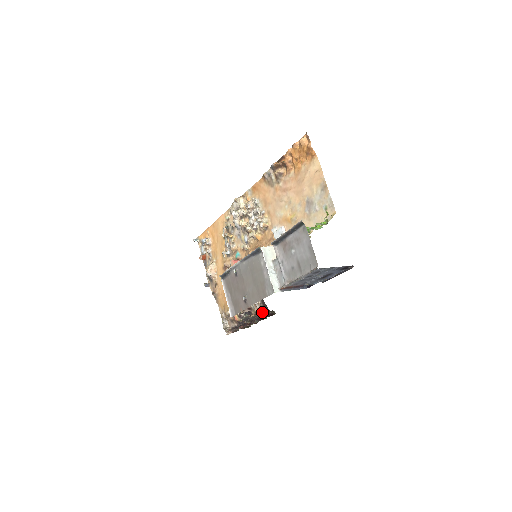
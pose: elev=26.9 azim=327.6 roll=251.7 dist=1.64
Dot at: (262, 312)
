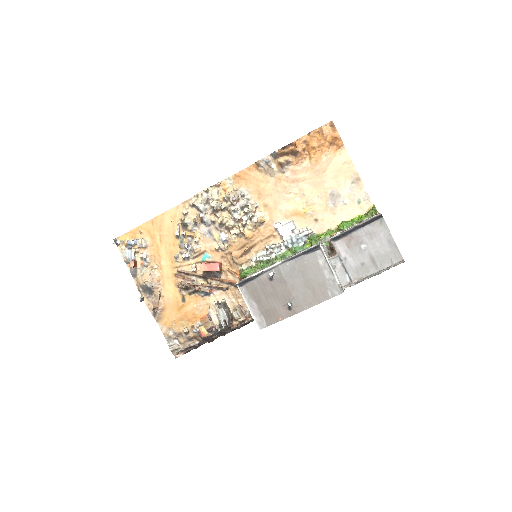
Dot at: occluded
